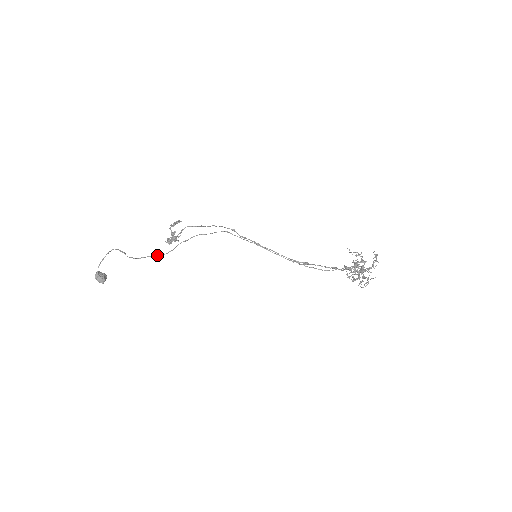
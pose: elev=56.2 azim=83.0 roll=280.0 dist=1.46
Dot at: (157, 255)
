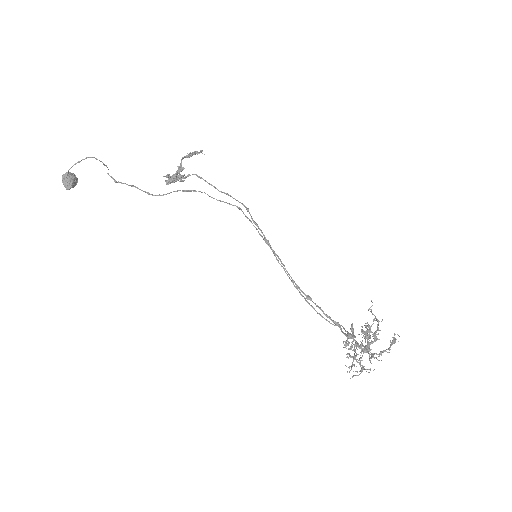
Dot at: occluded
